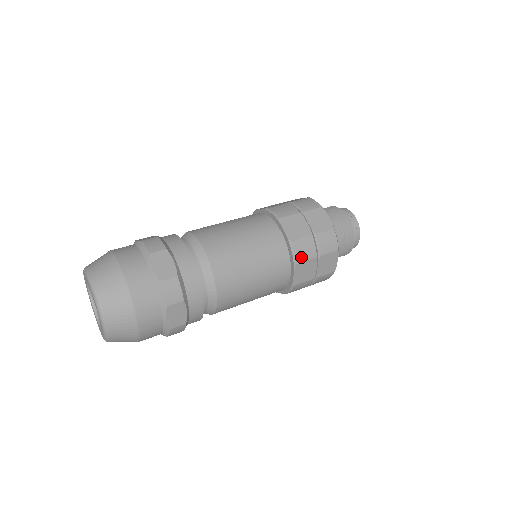
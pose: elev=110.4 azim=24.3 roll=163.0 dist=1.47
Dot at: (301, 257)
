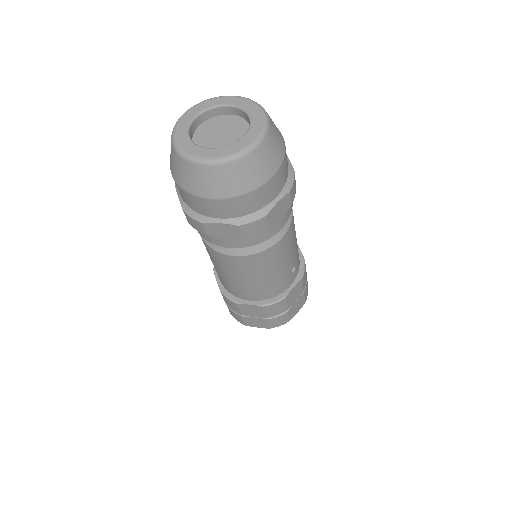
Dot at: occluded
